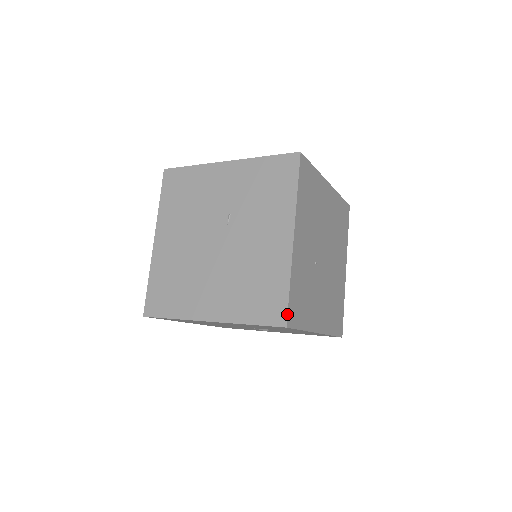
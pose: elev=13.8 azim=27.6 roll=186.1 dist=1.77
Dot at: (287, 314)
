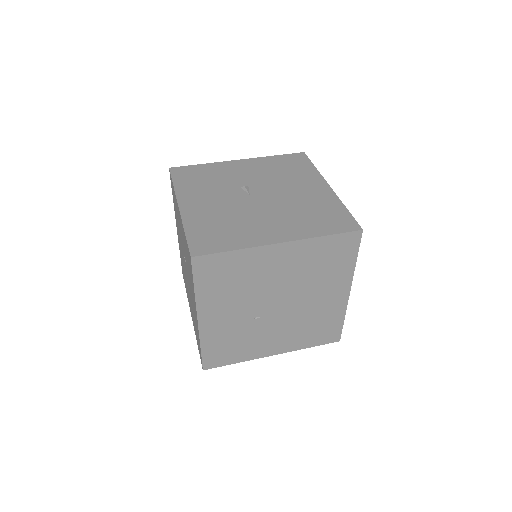
Dot at: (202, 364)
